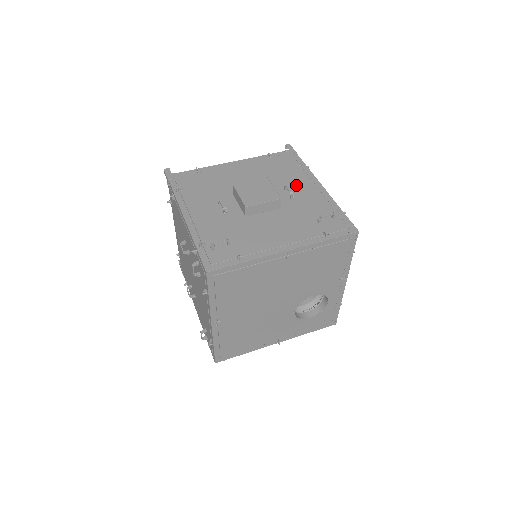
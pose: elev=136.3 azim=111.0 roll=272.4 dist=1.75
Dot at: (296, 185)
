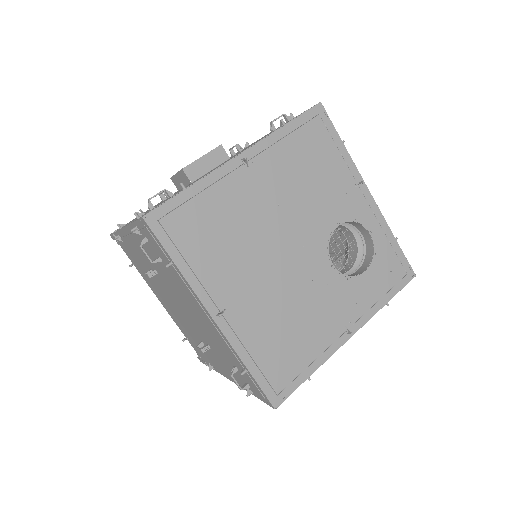
Dot at: occluded
